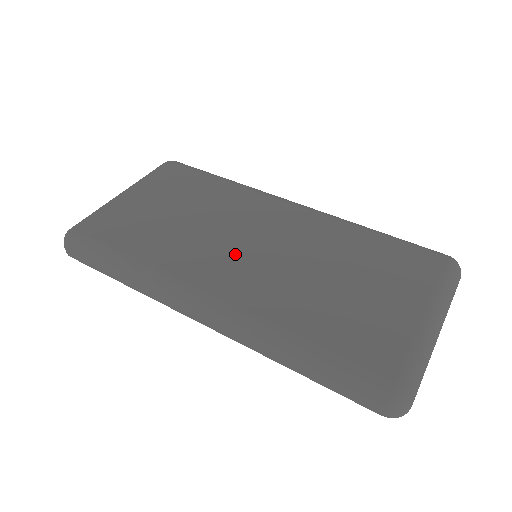
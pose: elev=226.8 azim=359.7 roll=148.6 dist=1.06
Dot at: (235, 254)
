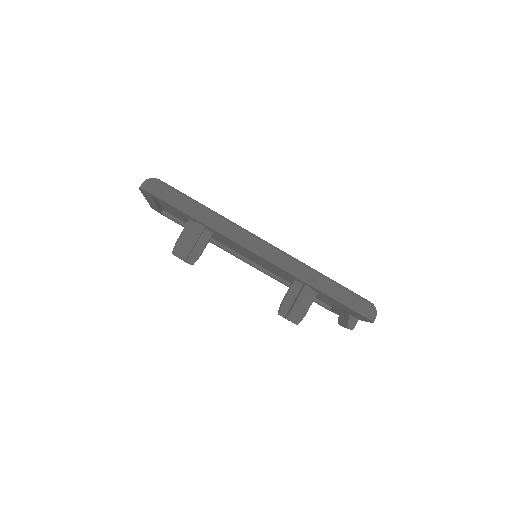
Dot at: occluded
